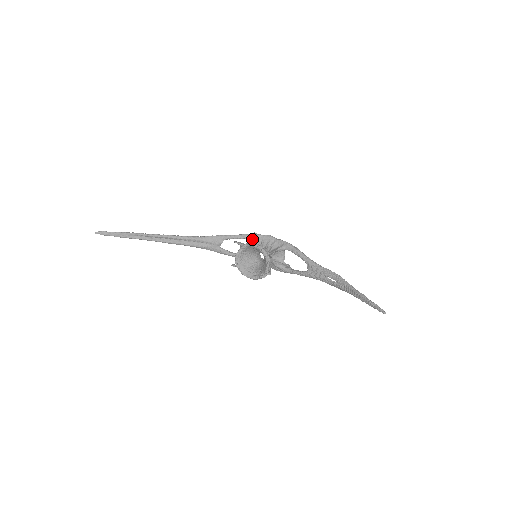
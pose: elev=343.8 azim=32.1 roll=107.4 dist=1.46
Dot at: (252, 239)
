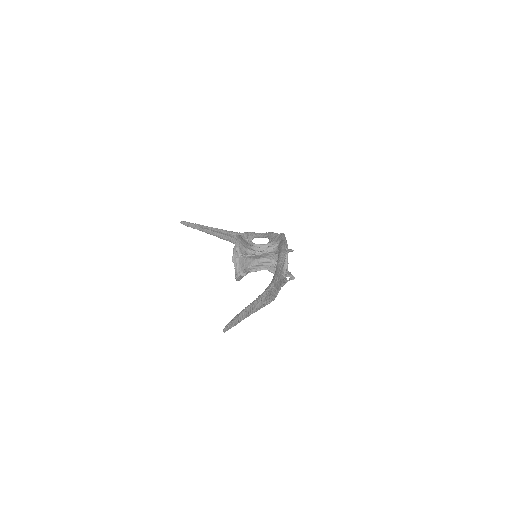
Dot at: (269, 238)
